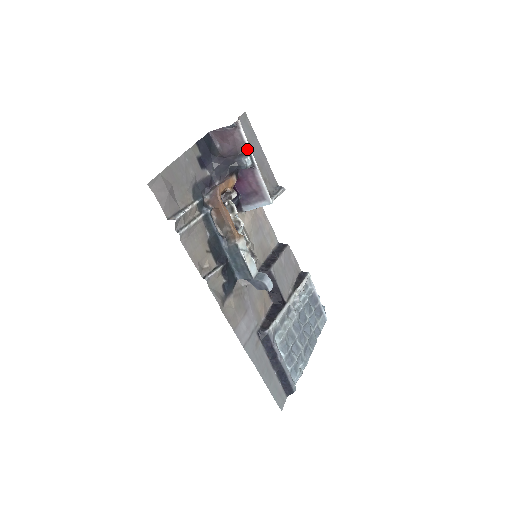
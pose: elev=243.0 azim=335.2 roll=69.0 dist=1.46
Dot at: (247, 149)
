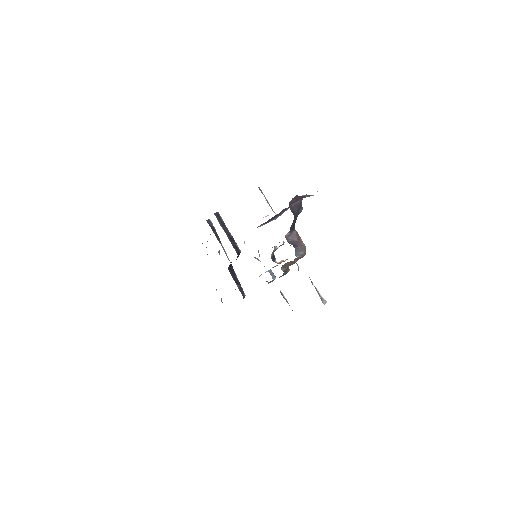
Dot at: (302, 199)
